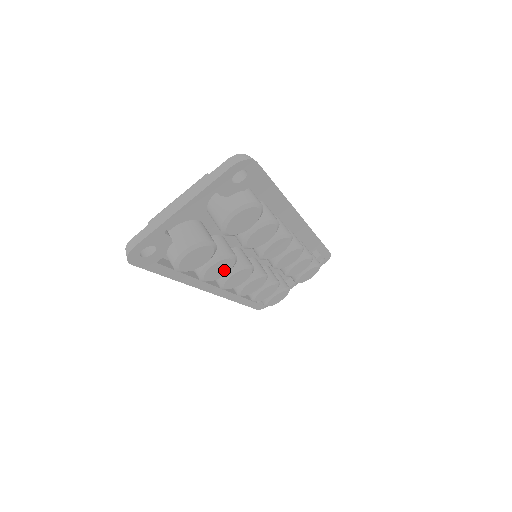
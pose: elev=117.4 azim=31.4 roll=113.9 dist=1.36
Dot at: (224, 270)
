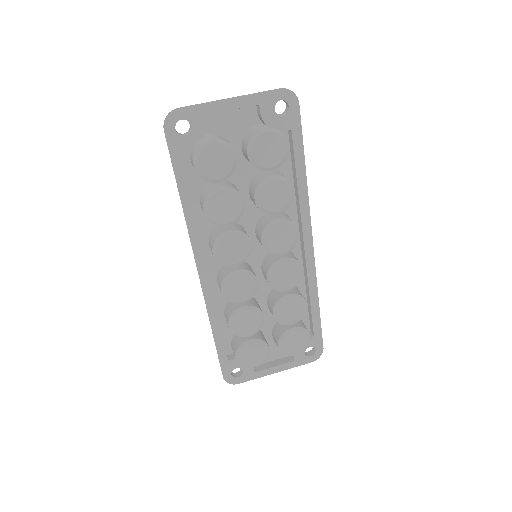
Dot at: (228, 214)
